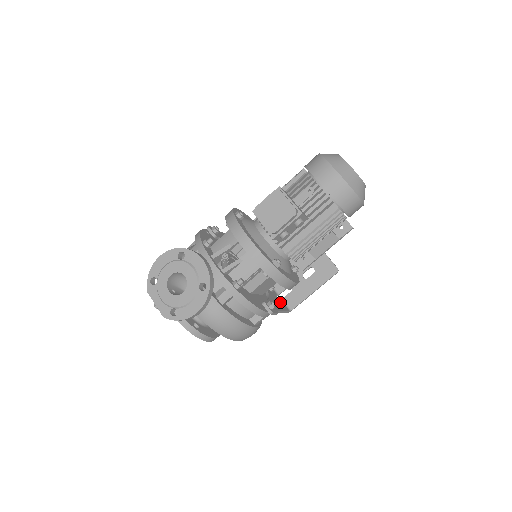
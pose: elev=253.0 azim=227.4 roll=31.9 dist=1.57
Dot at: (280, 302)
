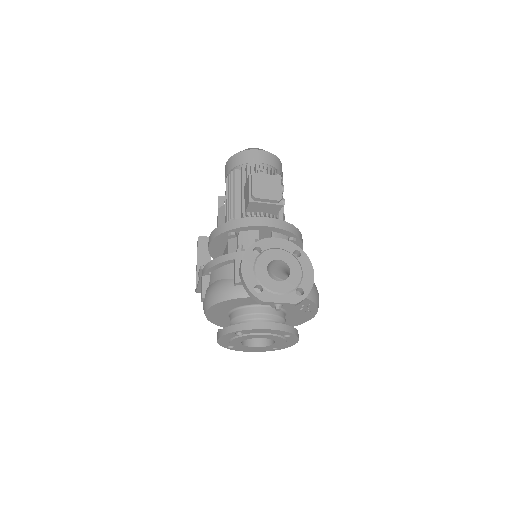
Dot at: occluded
